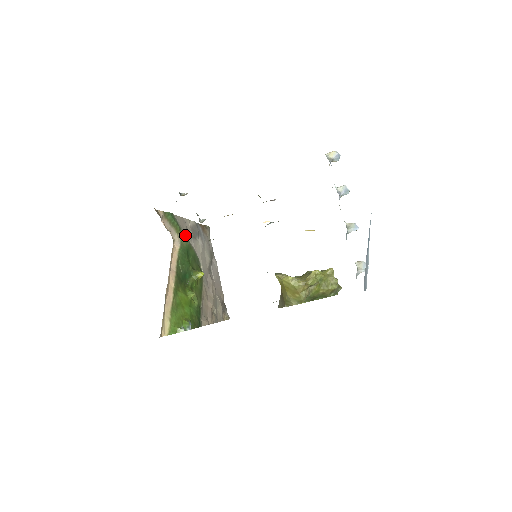
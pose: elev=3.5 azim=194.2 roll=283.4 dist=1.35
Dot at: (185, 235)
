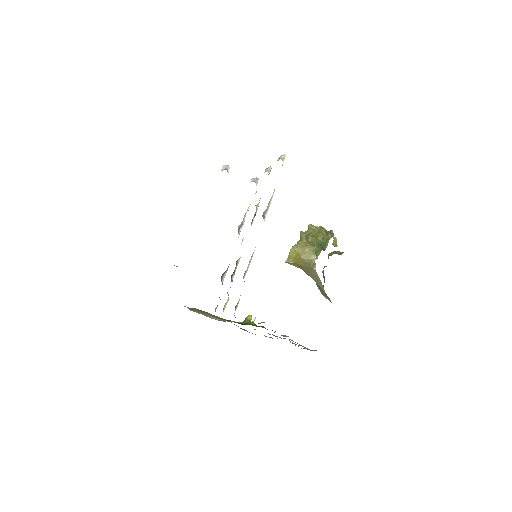
Dot at: (220, 318)
